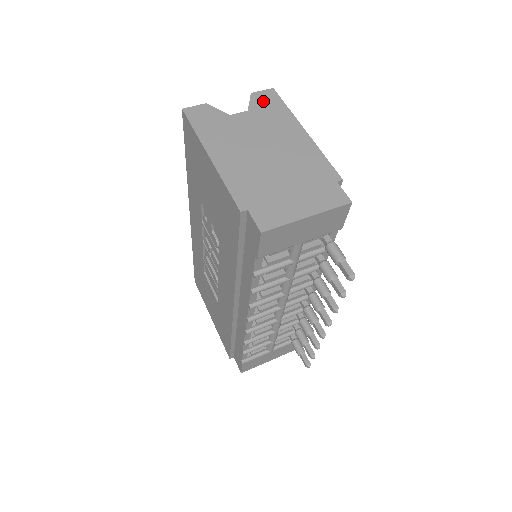
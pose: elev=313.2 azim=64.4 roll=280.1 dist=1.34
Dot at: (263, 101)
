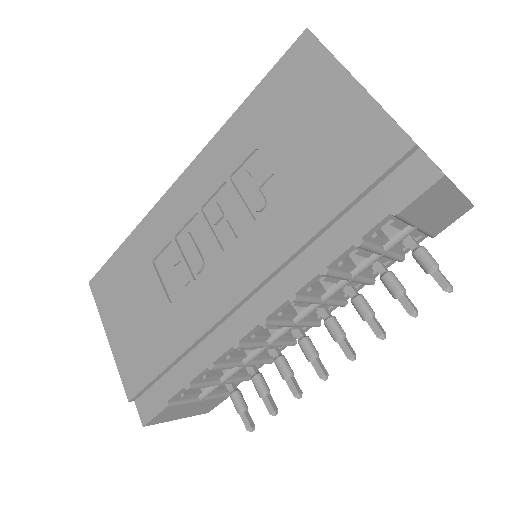
Dot at: occluded
